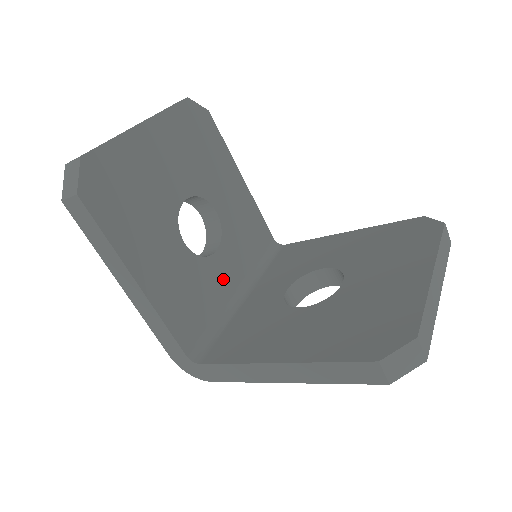
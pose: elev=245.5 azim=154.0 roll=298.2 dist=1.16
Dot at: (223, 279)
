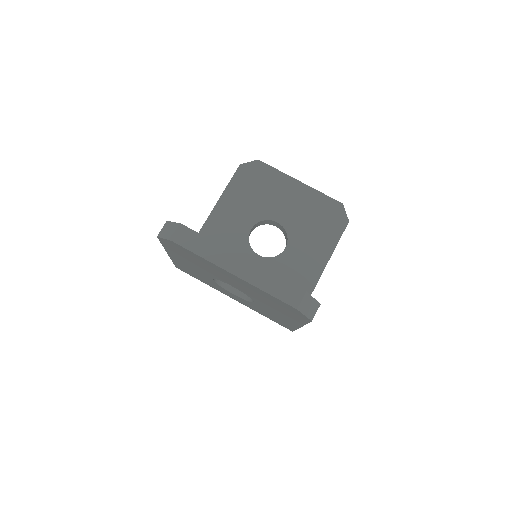
Dot at: occluded
